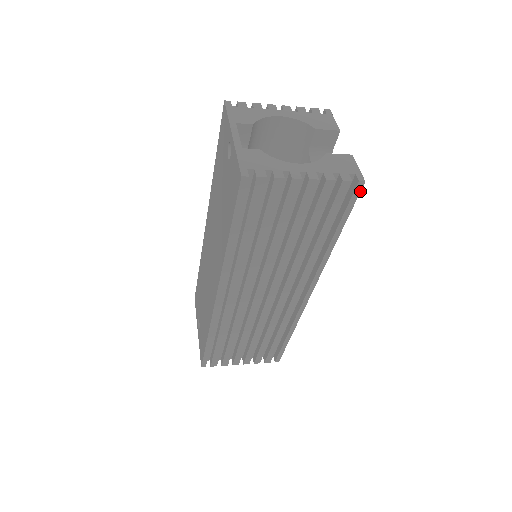
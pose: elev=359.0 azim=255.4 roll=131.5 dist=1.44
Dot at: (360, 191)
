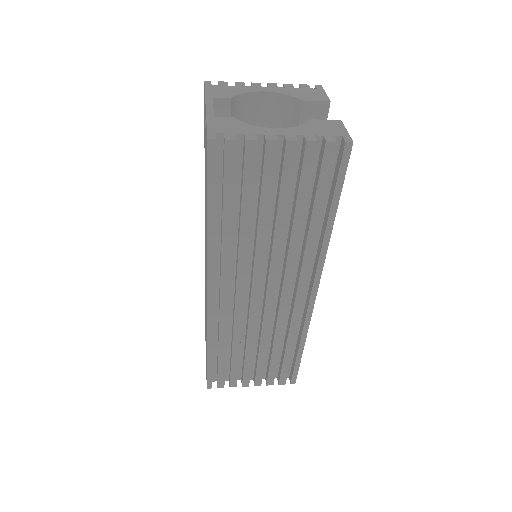
Dot at: (349, 155)
